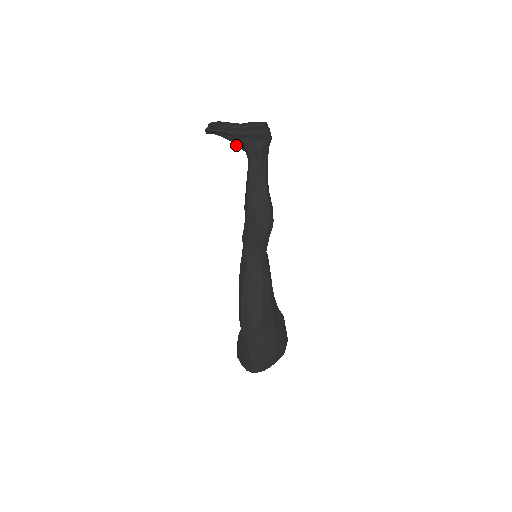
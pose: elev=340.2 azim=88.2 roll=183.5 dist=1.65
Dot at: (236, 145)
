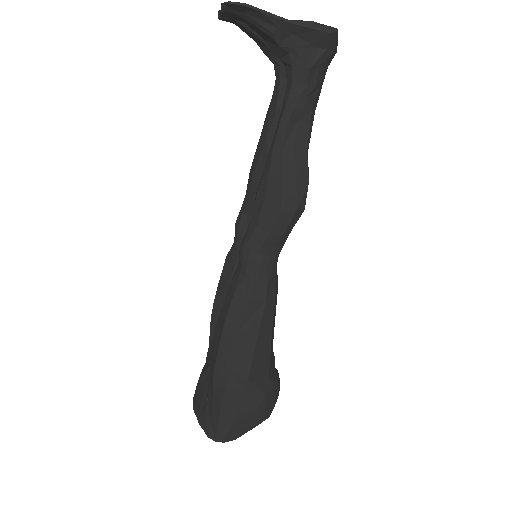
Dot at: (272, 49)
